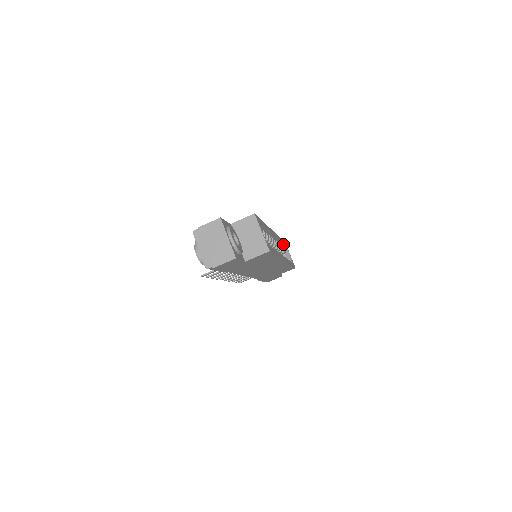
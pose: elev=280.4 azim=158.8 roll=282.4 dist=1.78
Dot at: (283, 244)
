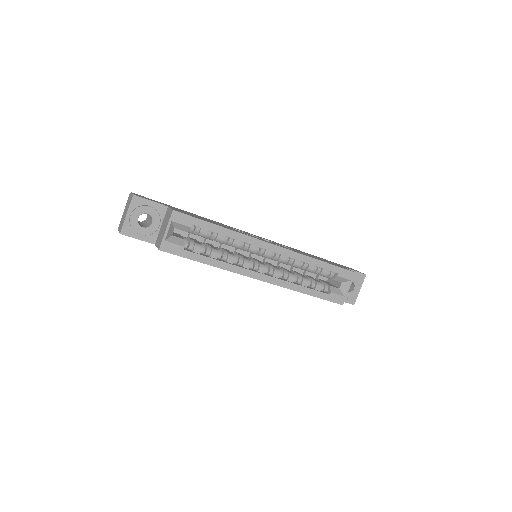
Dot at: (329, 270)
